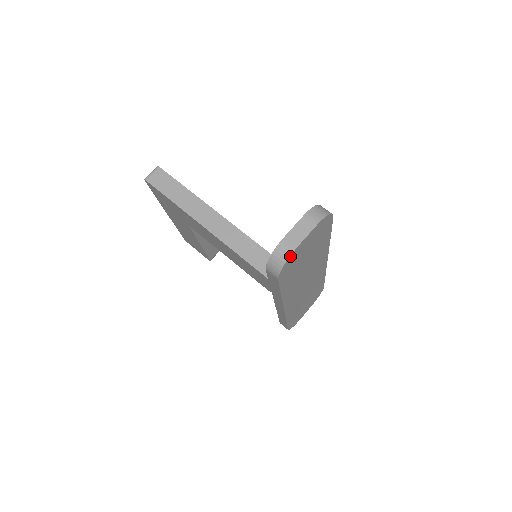
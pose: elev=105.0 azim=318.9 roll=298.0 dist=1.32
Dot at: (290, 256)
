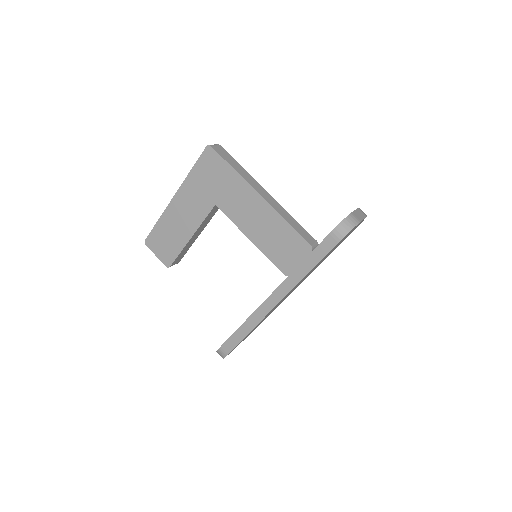
Dot at: occluded
